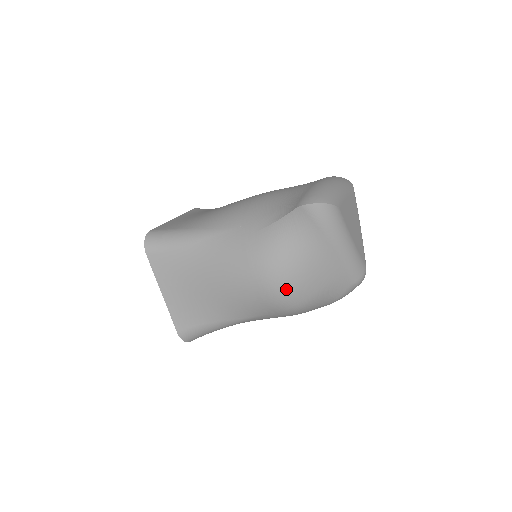
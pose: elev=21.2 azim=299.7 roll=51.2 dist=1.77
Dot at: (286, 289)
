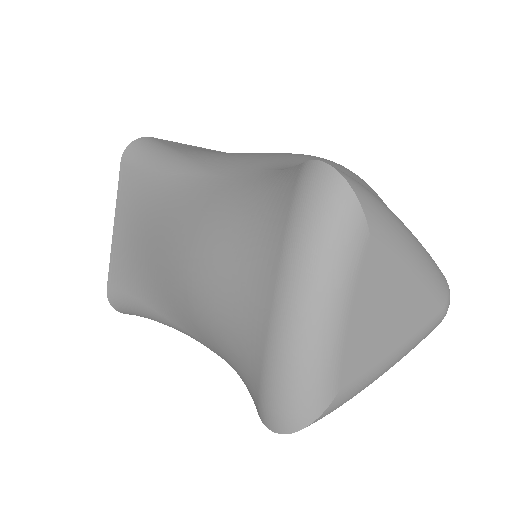
Dot at: occluded
